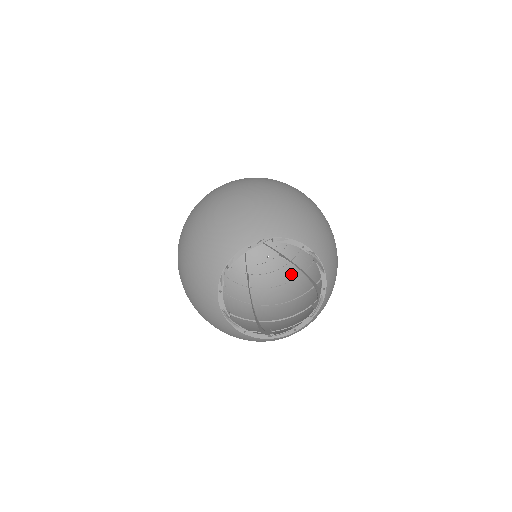
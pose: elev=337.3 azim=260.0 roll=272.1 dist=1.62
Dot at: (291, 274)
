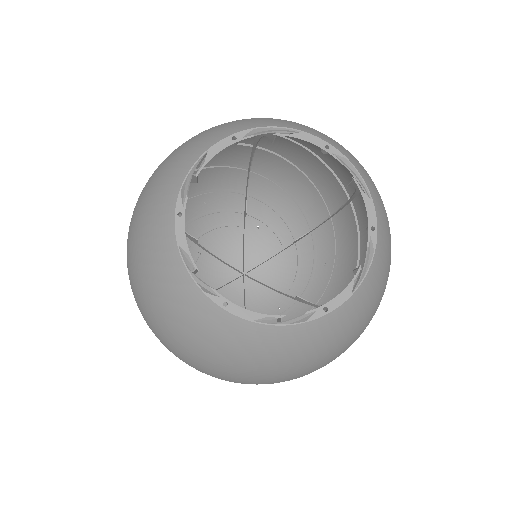
Dot at: occluded
